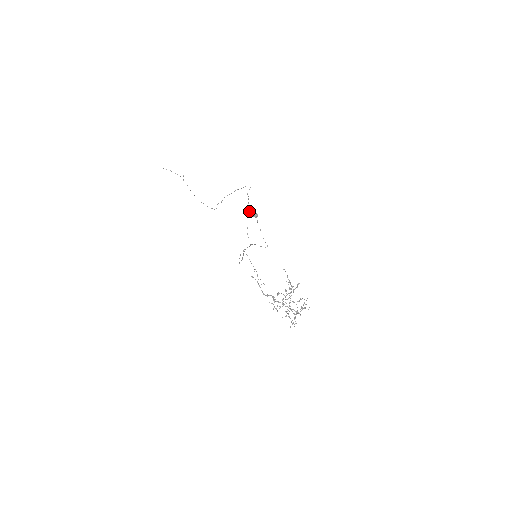
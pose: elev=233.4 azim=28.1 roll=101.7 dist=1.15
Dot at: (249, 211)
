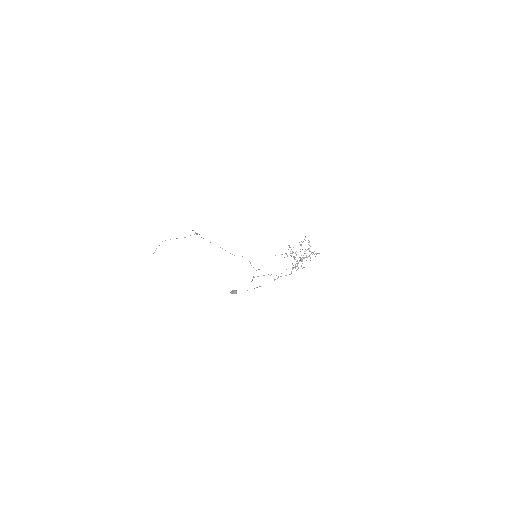
Dot at: occluded
